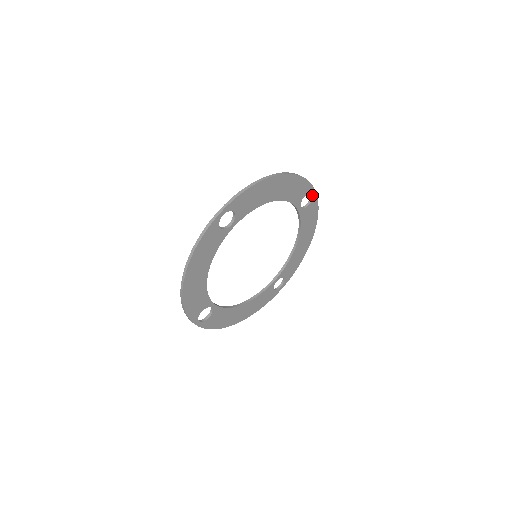
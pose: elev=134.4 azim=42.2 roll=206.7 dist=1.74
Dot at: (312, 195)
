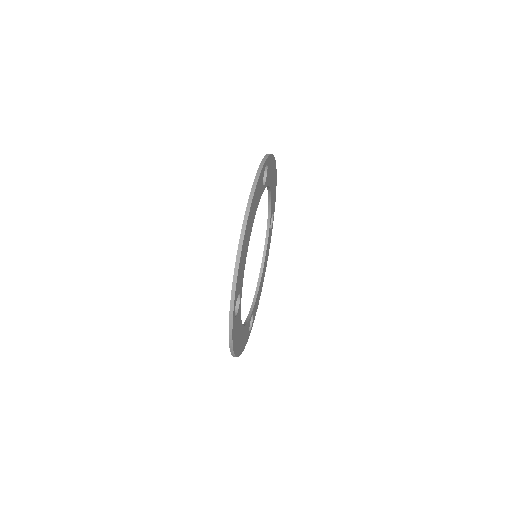
Dot at: (266, 164)
